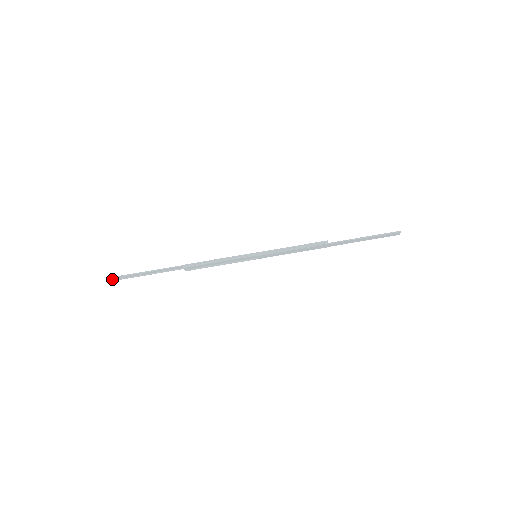
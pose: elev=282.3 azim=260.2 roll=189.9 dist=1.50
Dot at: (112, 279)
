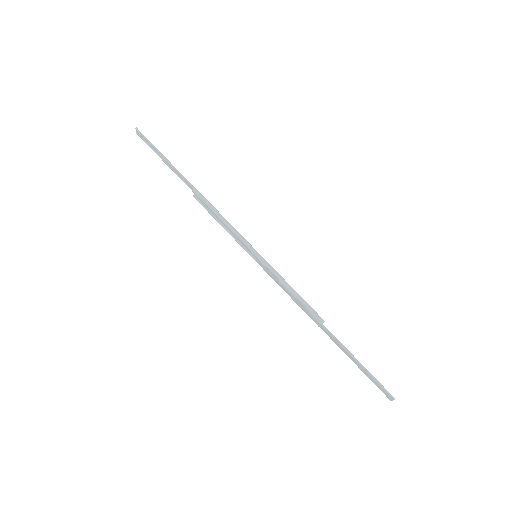
Dot at: (139, 133)
